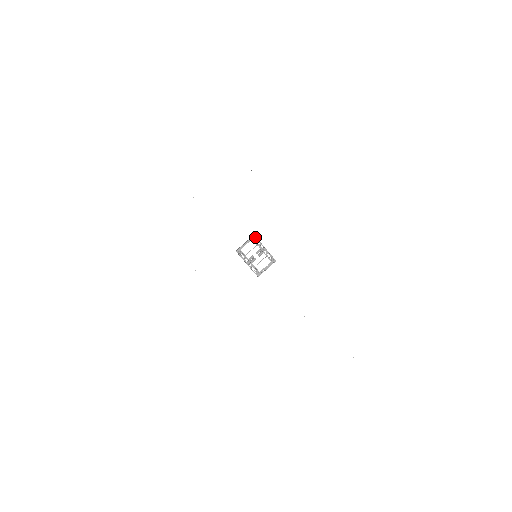
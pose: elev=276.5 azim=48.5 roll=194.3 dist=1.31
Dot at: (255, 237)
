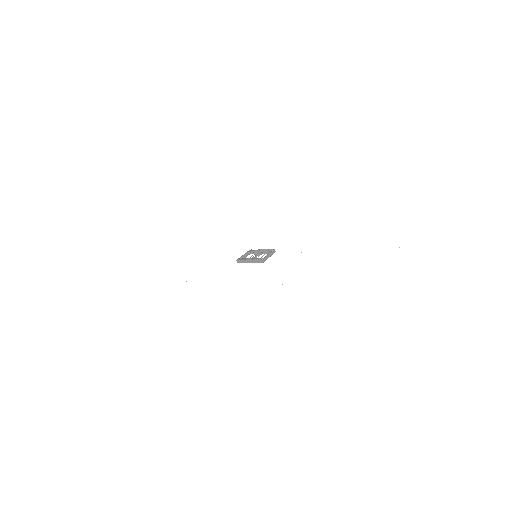
Dot at: (252, 253)
